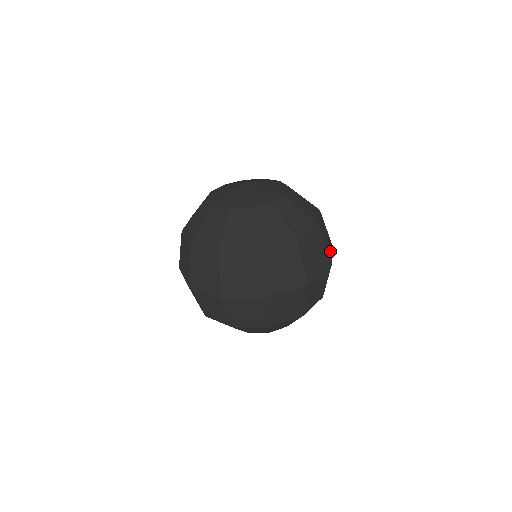
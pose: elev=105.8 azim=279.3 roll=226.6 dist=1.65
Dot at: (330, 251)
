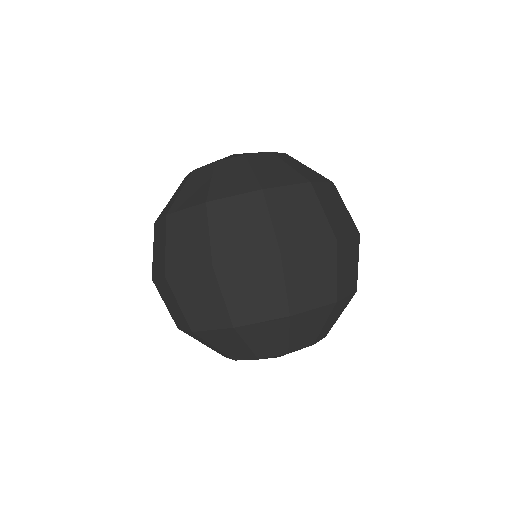
Dot at: occluded
